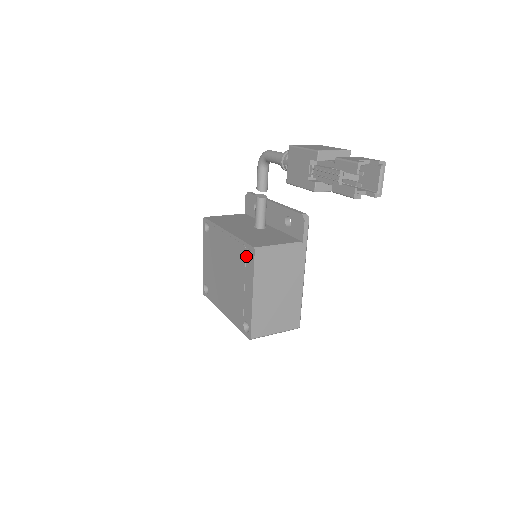
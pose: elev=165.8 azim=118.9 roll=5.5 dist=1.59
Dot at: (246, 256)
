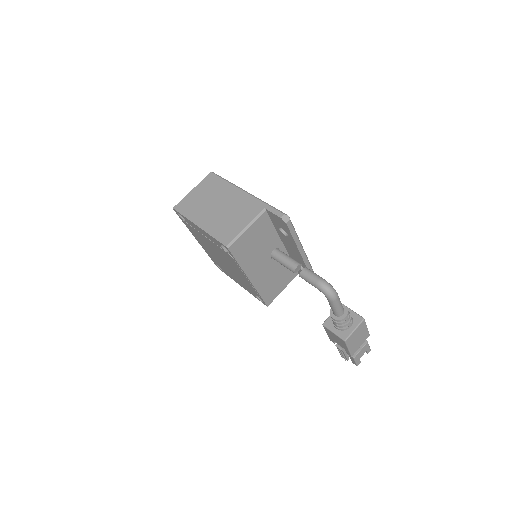
Dot at: (256, 295)
